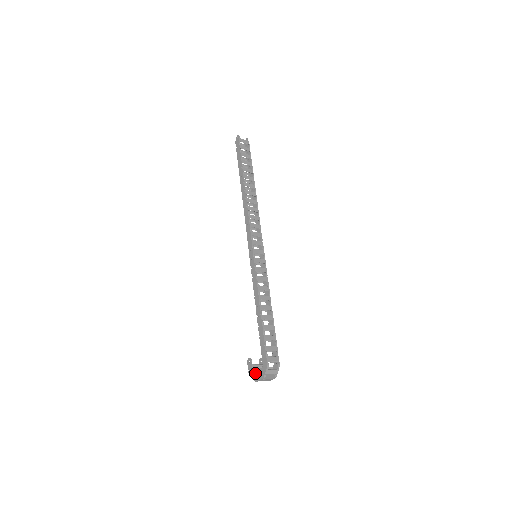
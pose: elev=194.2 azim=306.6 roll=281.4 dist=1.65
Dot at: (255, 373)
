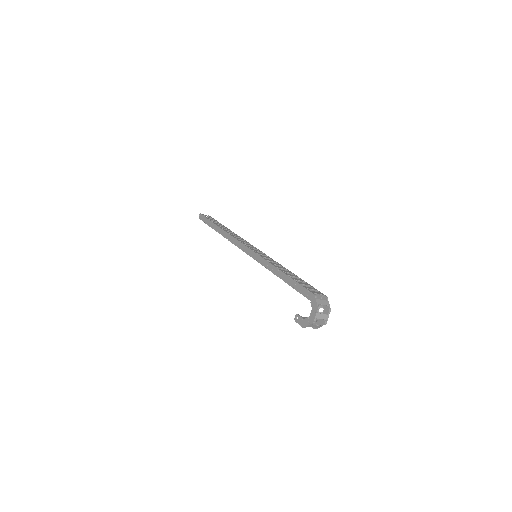
Dot at: (308, 317)
